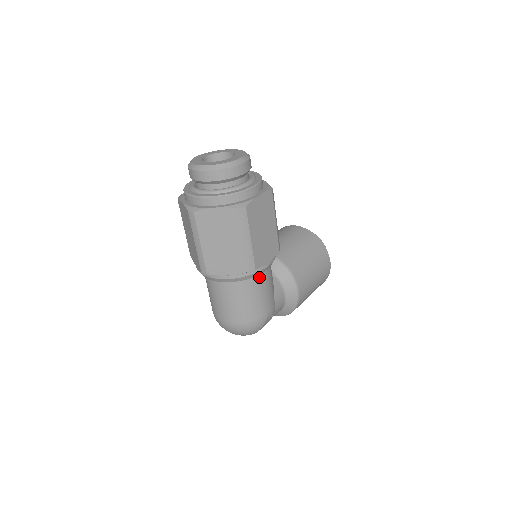
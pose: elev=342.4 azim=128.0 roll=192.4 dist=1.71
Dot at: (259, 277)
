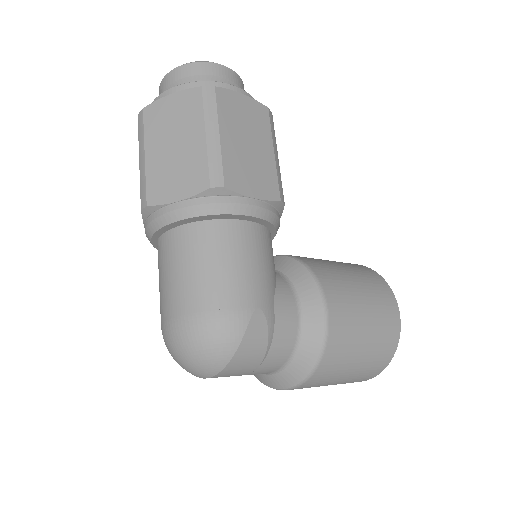
Dot at: (238, 226)
